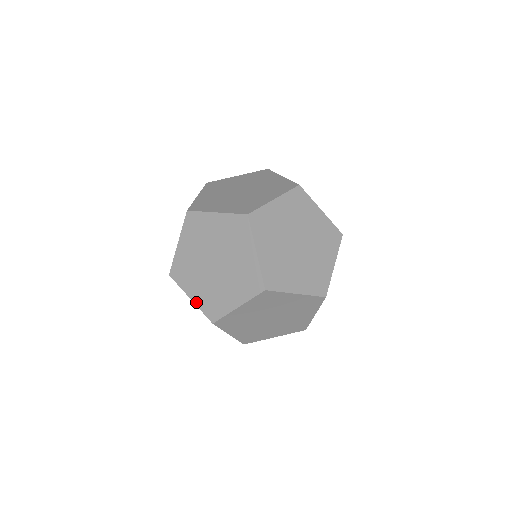
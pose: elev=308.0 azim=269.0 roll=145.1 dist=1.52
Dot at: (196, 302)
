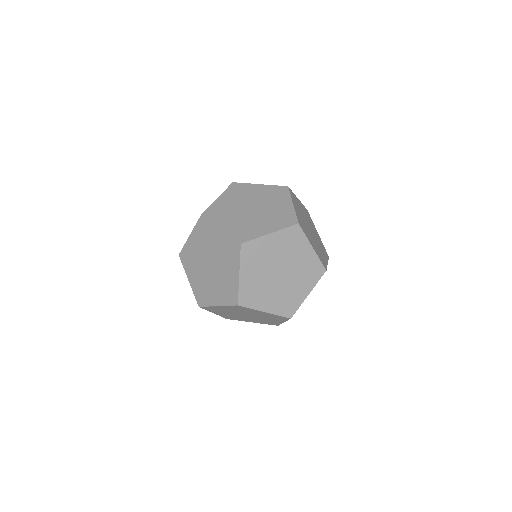
Dot at: (192, 285)
